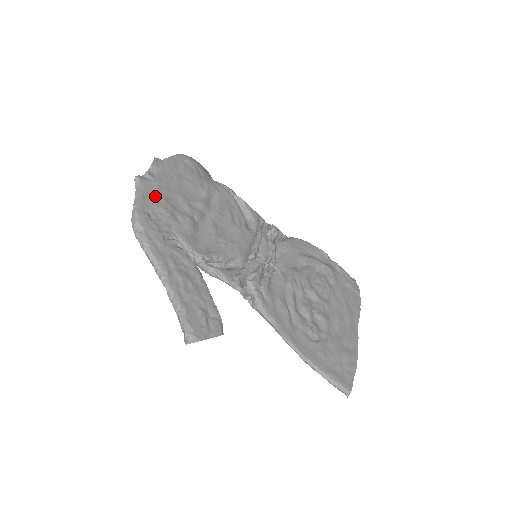
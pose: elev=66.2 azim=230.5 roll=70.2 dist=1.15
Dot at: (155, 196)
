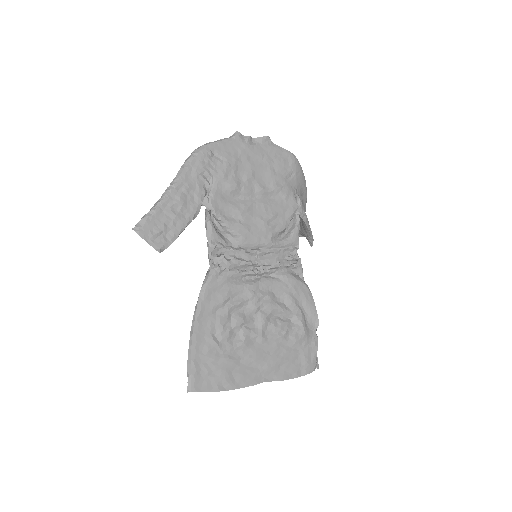
Dot at: (233, 152)
